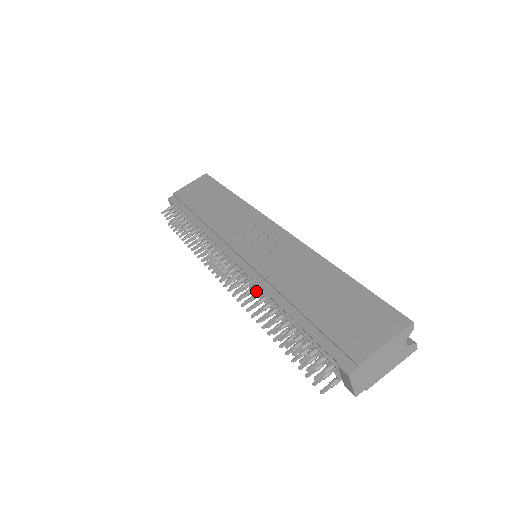
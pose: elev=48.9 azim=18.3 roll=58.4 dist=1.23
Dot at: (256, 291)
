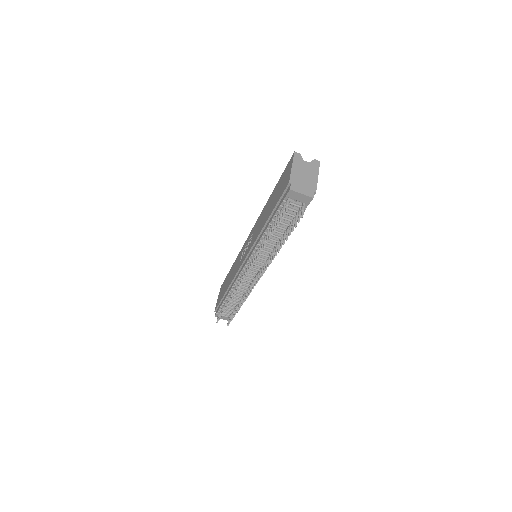
Dot at: occluded
